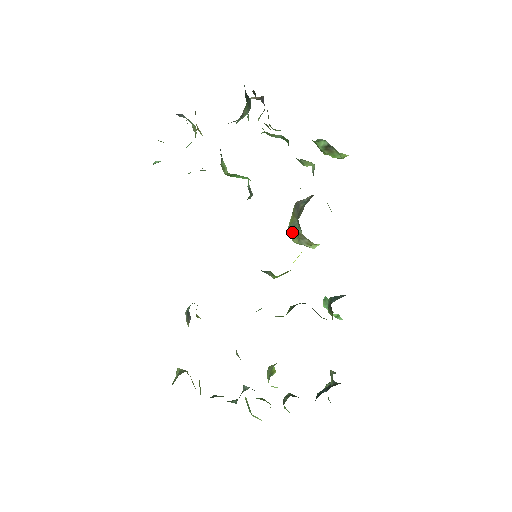
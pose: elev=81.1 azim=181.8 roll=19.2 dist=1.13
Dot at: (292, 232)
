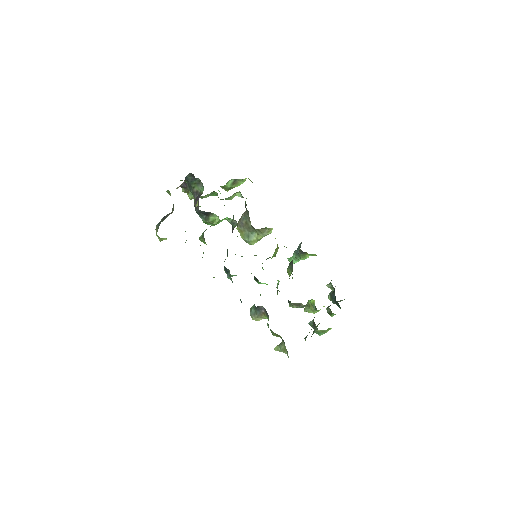
Dot at: (250, 239)
